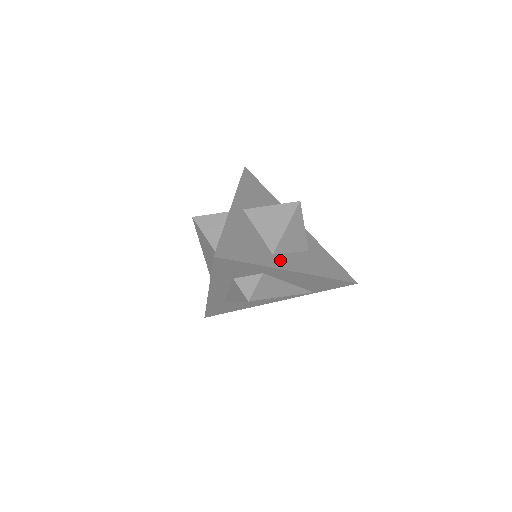
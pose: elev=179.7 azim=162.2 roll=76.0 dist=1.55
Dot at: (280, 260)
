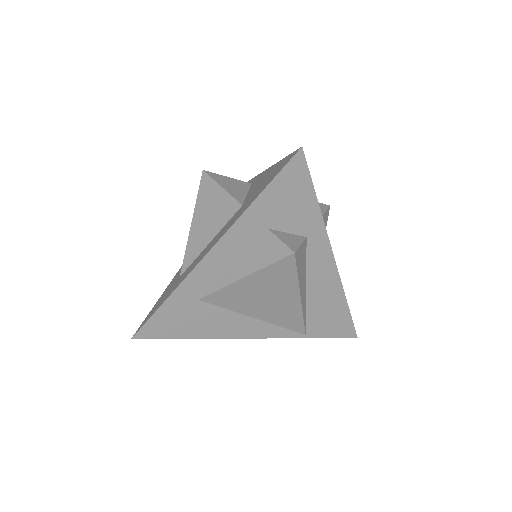
Dot at: occluded
